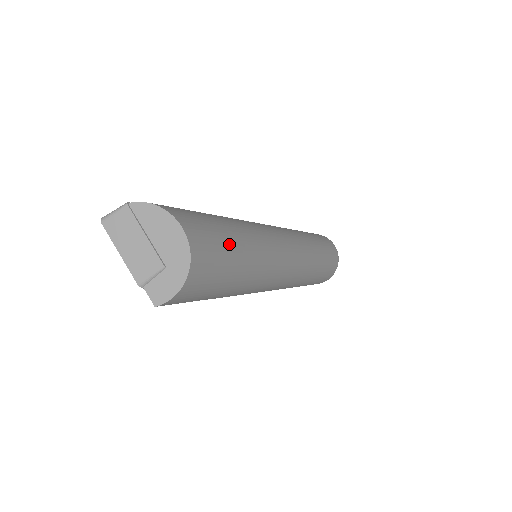
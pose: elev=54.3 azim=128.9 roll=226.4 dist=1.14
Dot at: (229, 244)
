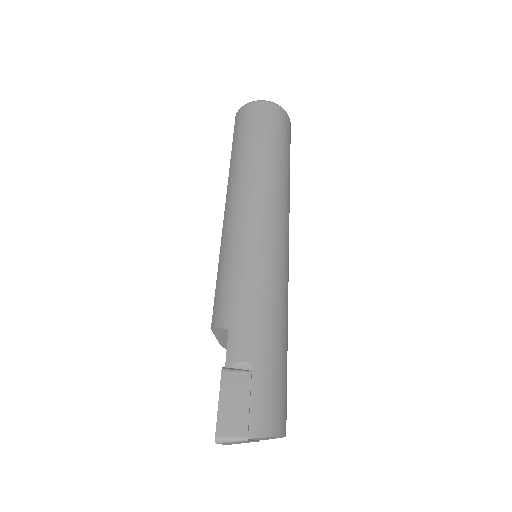
Dot at: occluded
